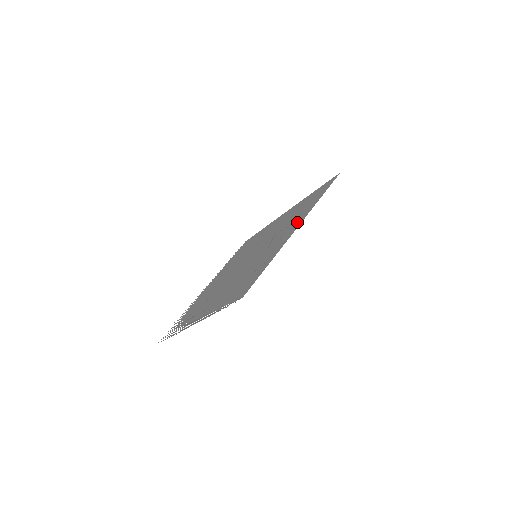
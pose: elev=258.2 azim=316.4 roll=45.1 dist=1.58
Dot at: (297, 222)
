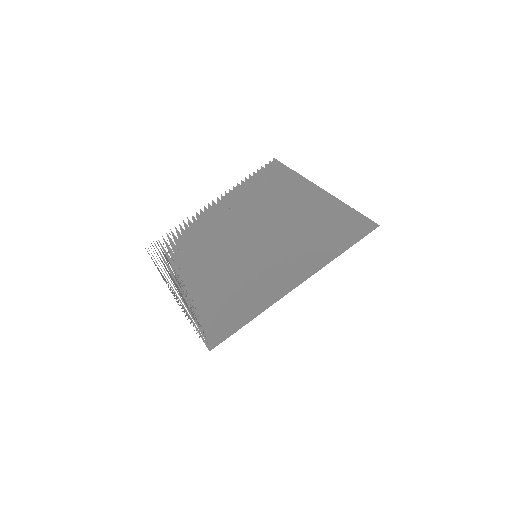
Dot at: (302, 271)
